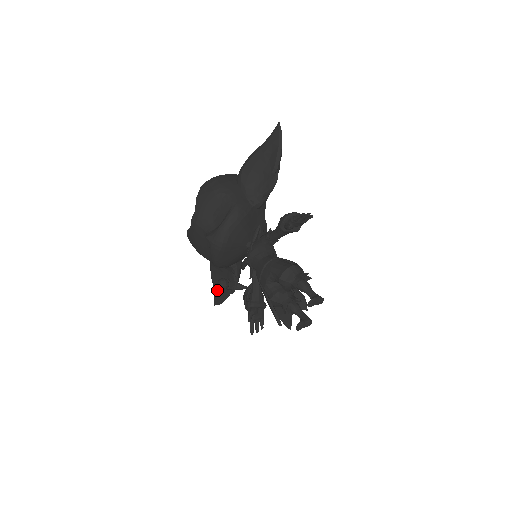
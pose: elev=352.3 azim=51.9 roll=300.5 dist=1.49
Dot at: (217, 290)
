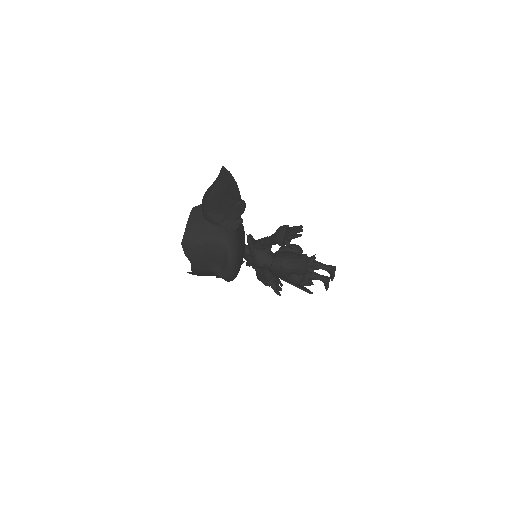
Dot at: occluded
